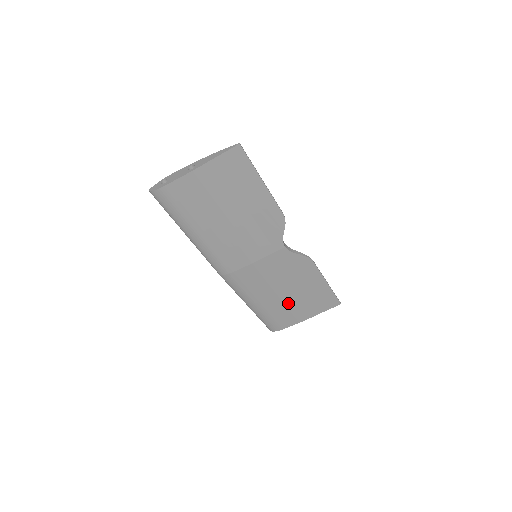
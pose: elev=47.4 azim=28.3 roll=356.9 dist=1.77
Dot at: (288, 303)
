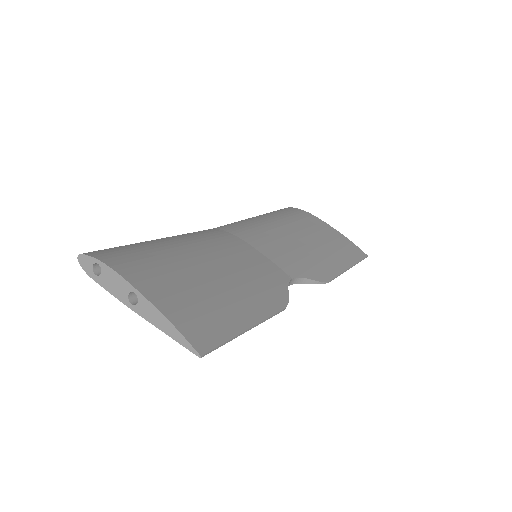
Dot at: occluded
